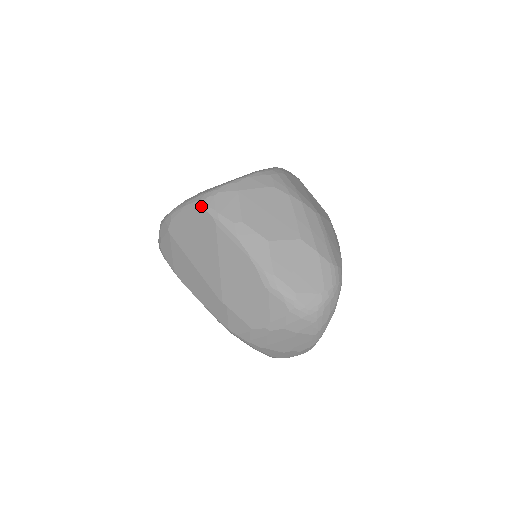
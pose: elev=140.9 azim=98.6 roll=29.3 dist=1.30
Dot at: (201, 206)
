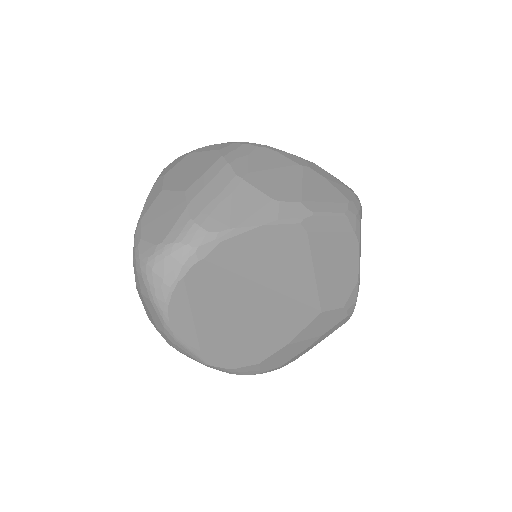
Dot at: occluded
